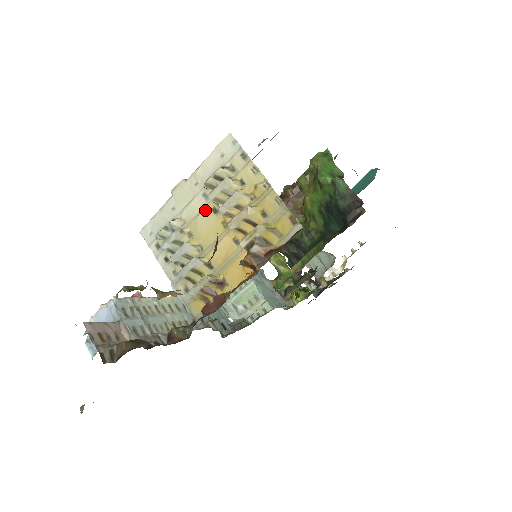
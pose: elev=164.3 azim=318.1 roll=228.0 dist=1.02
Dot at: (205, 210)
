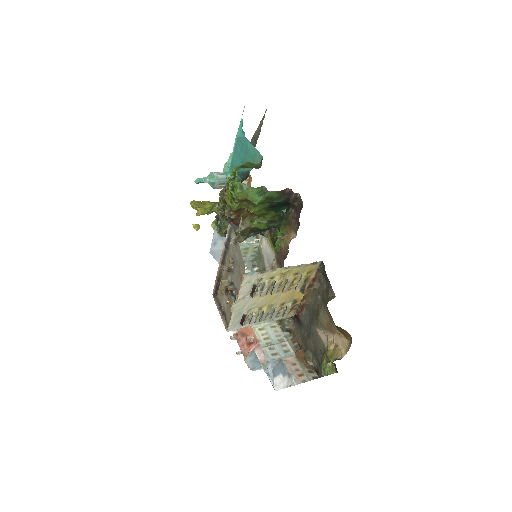
Dot at: (260, 299)
